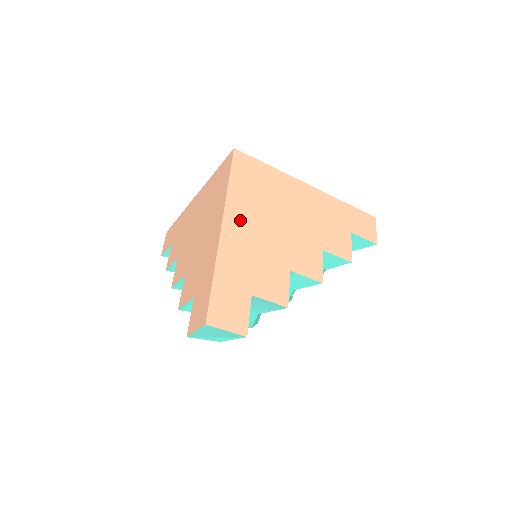
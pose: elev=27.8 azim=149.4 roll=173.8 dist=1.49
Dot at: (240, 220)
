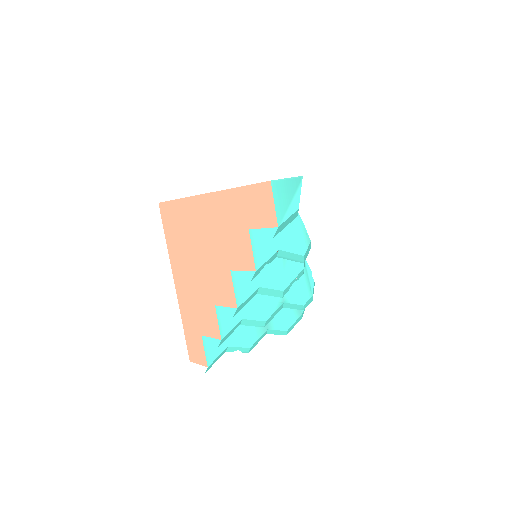
Dot at: occluded
